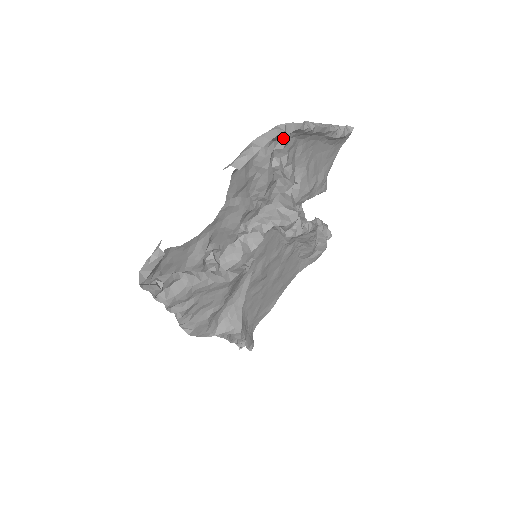
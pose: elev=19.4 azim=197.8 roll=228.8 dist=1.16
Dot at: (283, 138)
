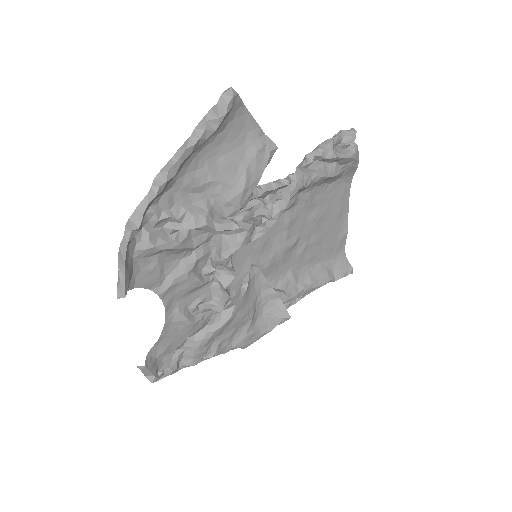
Dot at: (148, 216)
